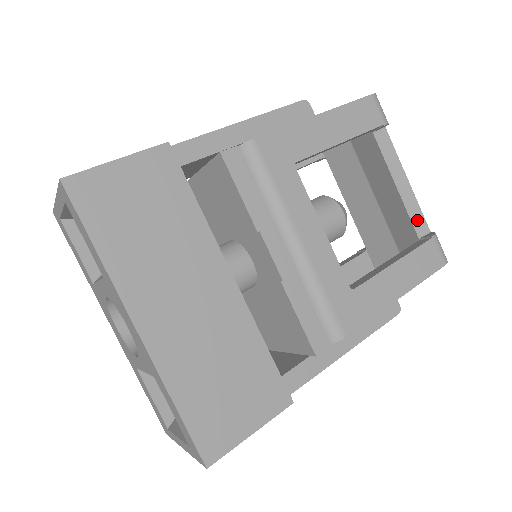
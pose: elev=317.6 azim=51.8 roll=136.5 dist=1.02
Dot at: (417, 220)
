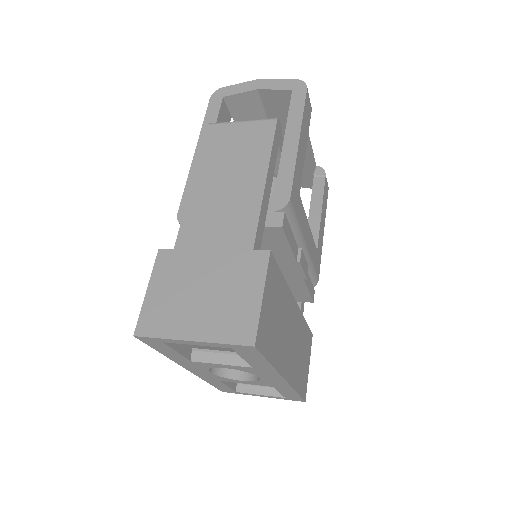
Dot at: (312, 163)
